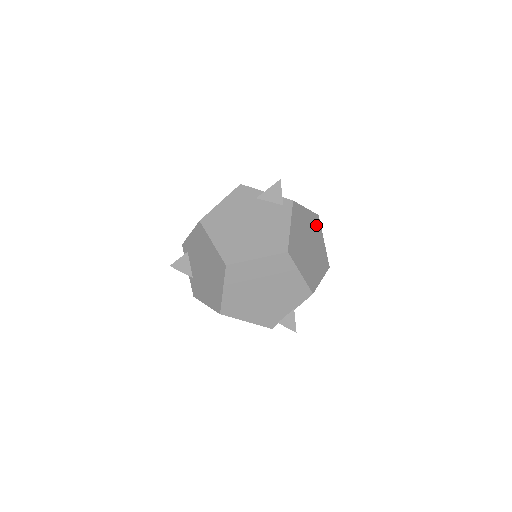
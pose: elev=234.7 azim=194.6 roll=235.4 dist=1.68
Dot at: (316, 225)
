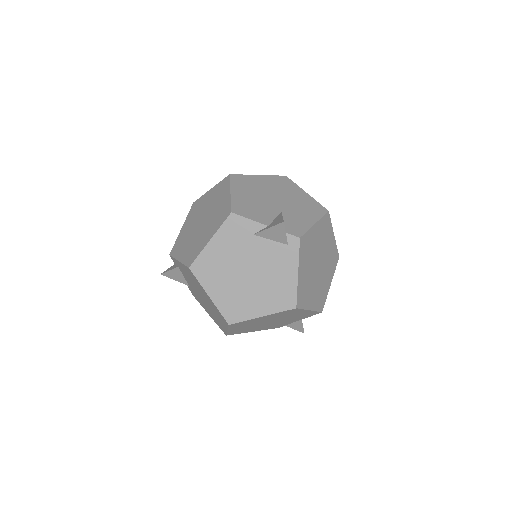
Dot at: (326, 228)
